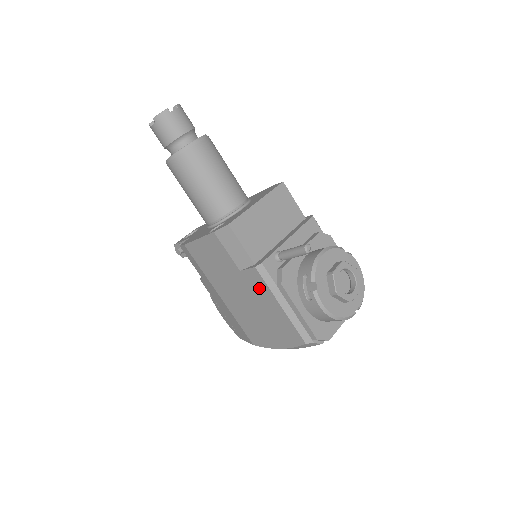
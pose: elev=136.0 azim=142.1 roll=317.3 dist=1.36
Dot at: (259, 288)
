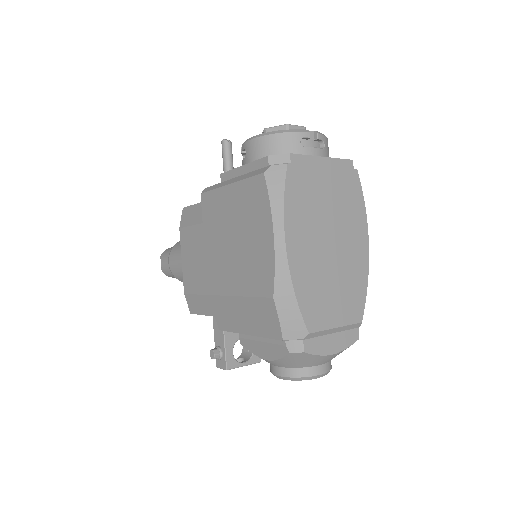
Dot at: (215, 206)
